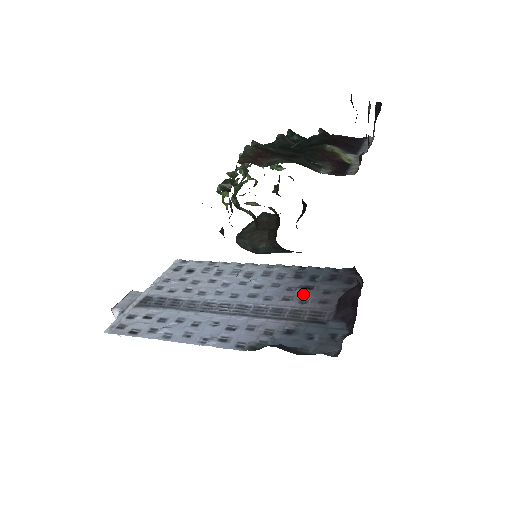
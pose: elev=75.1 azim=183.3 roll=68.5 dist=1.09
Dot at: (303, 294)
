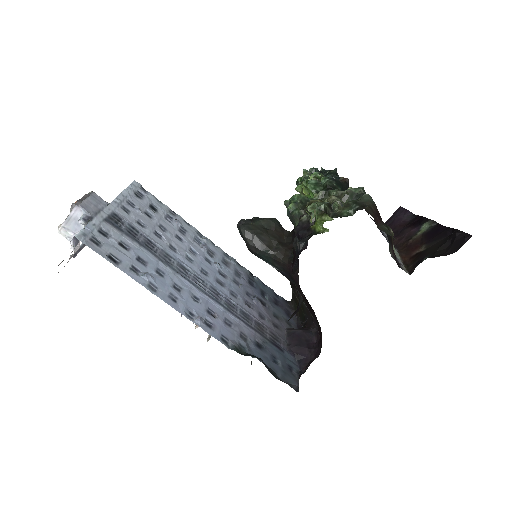
Dot at: (260, 307)
